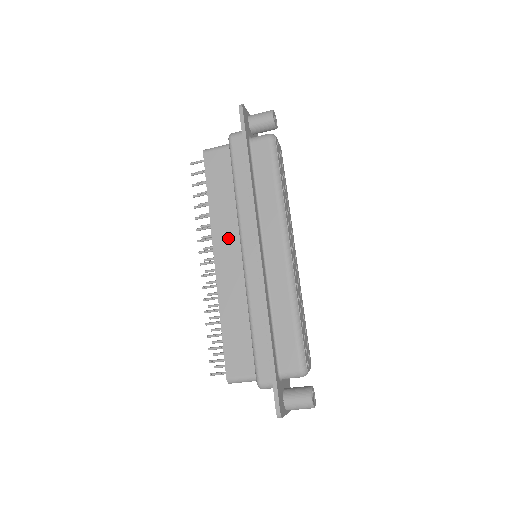
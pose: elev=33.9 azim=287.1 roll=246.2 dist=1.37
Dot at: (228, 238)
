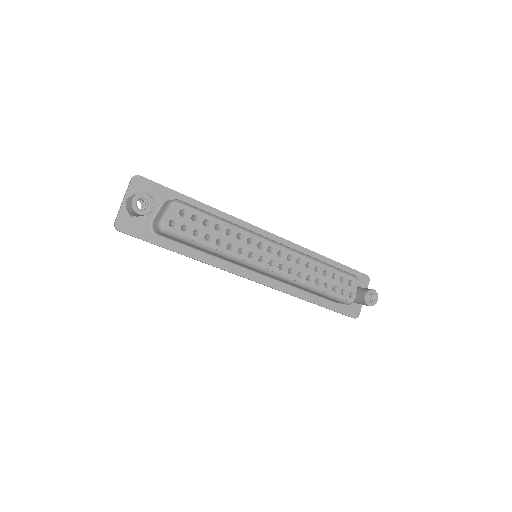
Dot at: occluded
